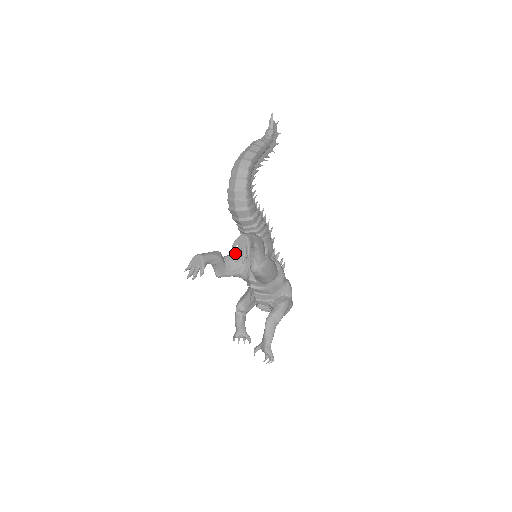
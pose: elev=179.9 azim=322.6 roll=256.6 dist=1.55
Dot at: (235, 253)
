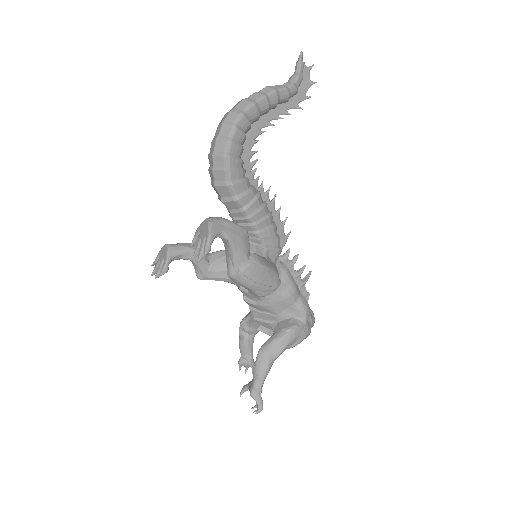
Dot at: occluded
